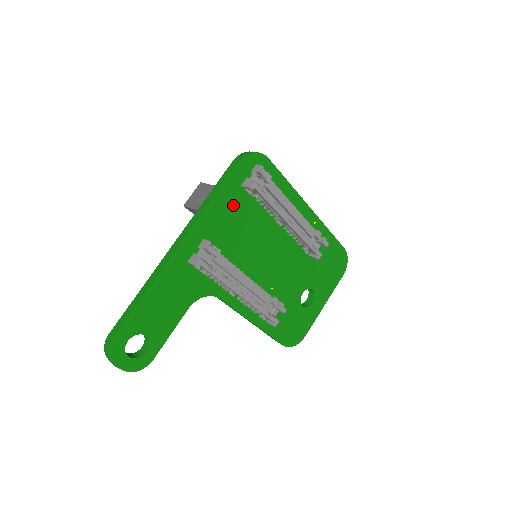
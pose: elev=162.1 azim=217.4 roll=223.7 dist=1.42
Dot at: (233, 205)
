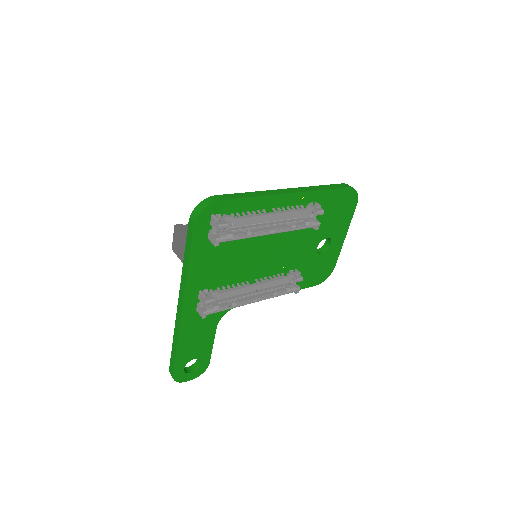
Dot at: (210, 255)
